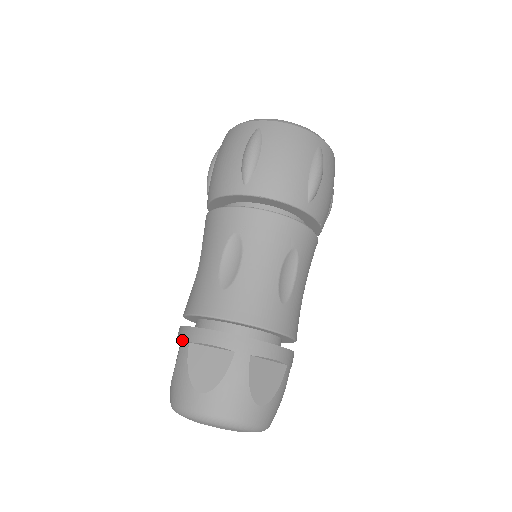
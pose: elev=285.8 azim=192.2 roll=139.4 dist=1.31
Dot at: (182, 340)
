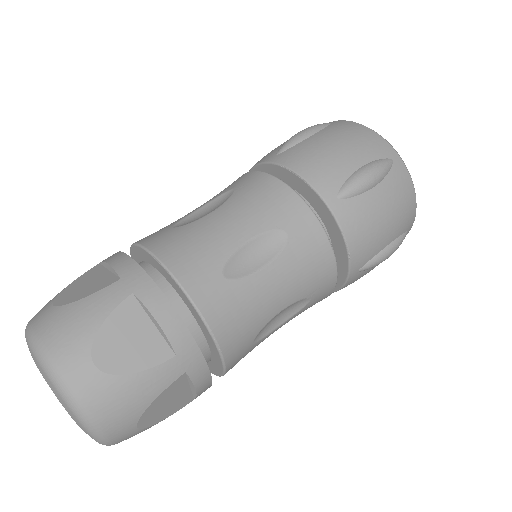
Dot at: occluded
